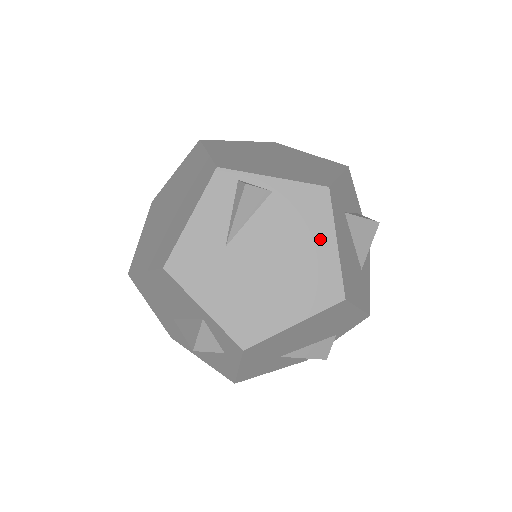
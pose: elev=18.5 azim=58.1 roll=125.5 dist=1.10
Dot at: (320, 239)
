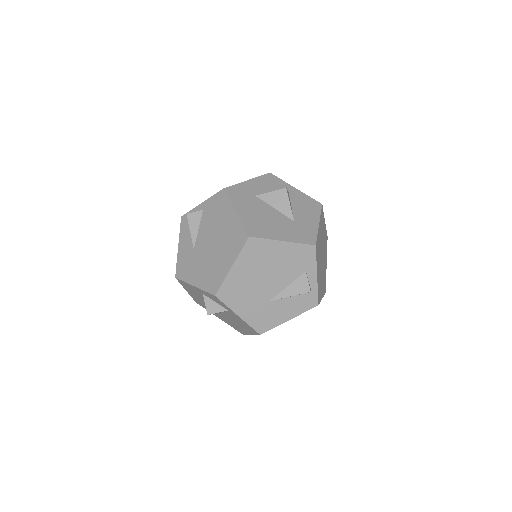
Dot at: (228, 215)
